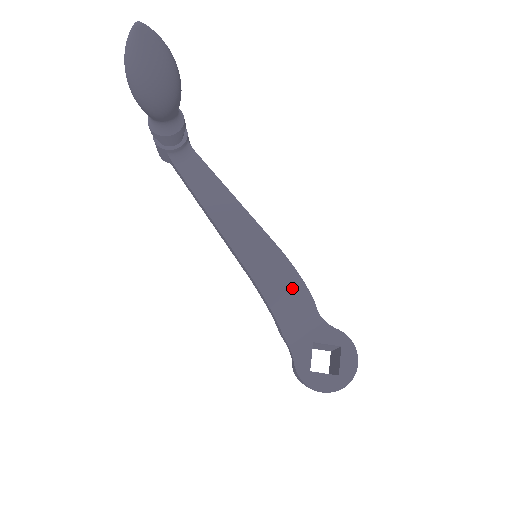
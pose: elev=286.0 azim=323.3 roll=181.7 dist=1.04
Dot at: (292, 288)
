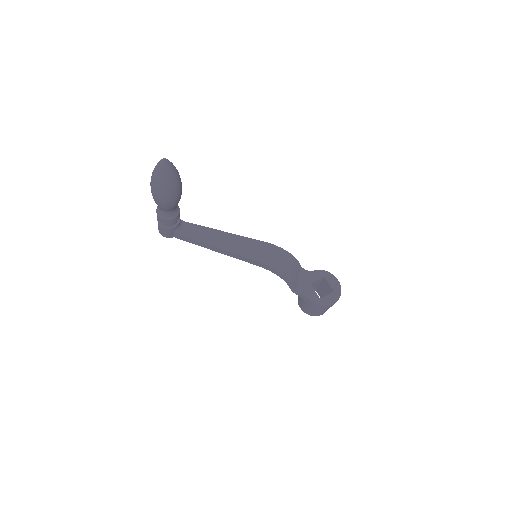
Dot at: (286, 259)
